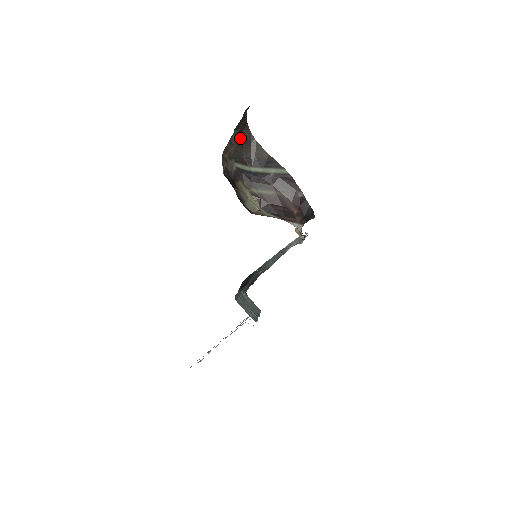
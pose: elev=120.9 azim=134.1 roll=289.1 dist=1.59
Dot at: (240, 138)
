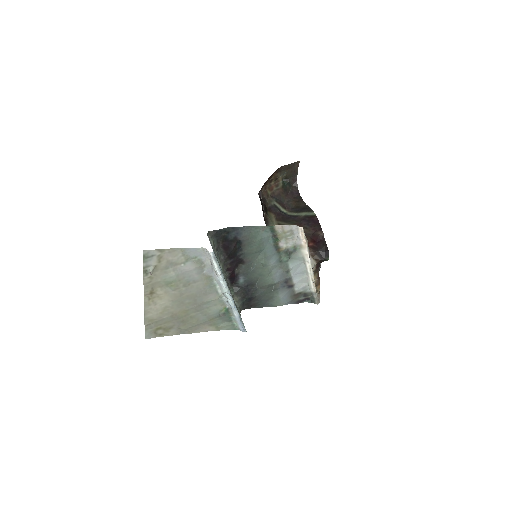
Dot at: (287, 189)
